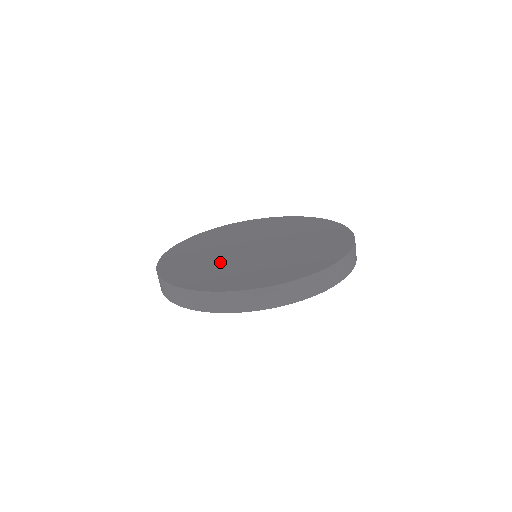
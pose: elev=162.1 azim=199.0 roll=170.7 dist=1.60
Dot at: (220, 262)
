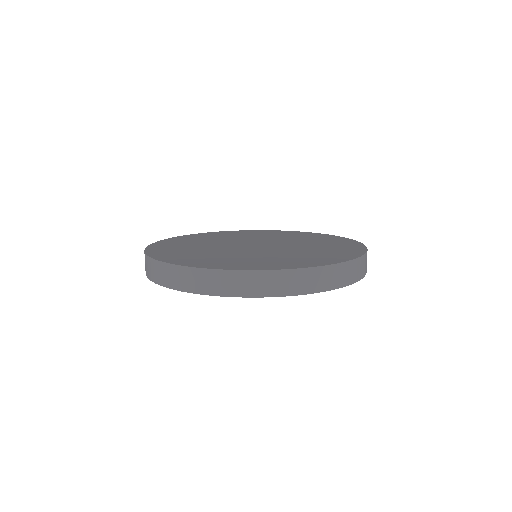
Dot at: (250, 254)
